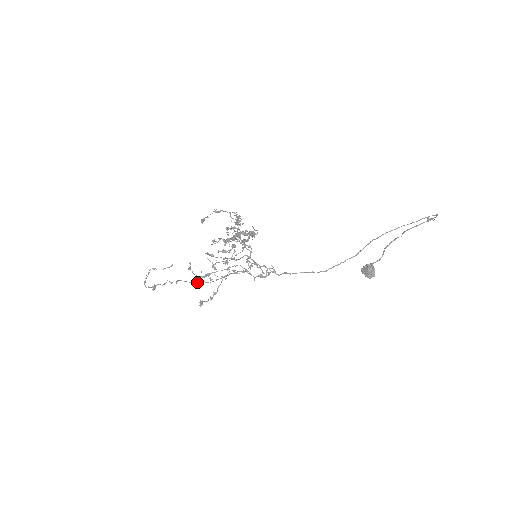
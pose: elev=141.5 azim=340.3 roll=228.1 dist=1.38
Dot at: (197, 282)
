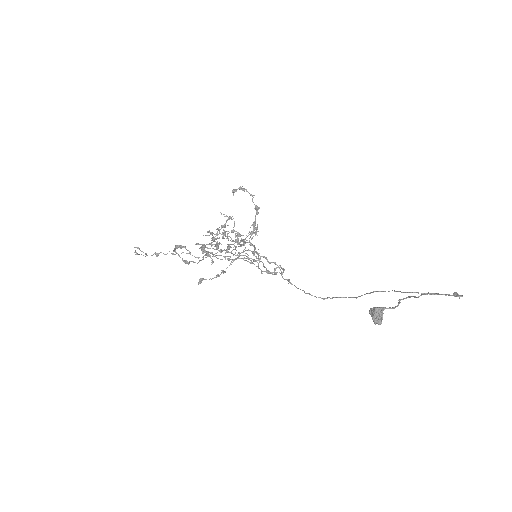
Dot at: occluded
